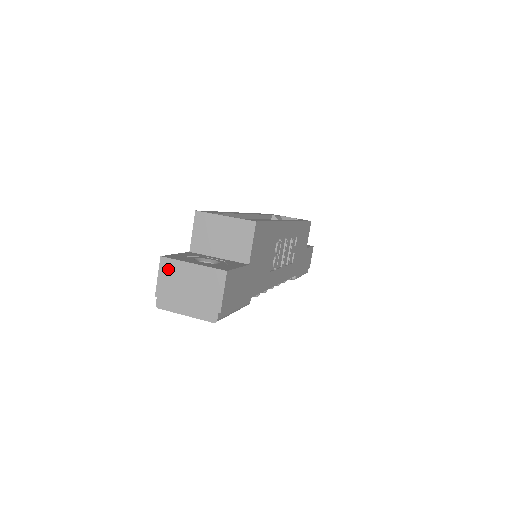
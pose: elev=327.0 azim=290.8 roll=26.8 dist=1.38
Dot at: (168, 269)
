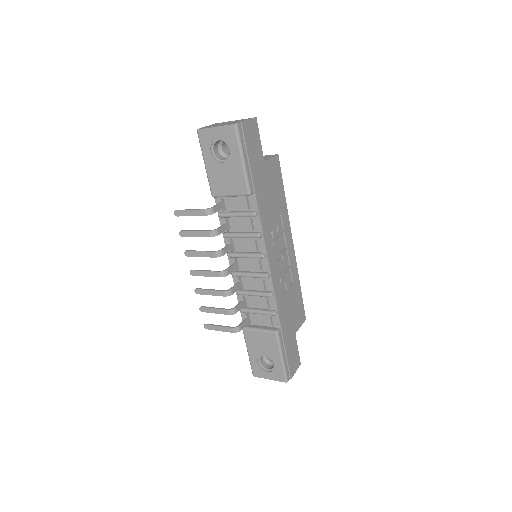
Dot at: occluded
